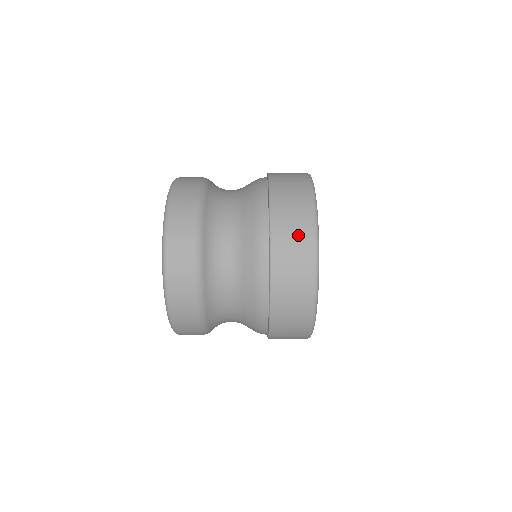
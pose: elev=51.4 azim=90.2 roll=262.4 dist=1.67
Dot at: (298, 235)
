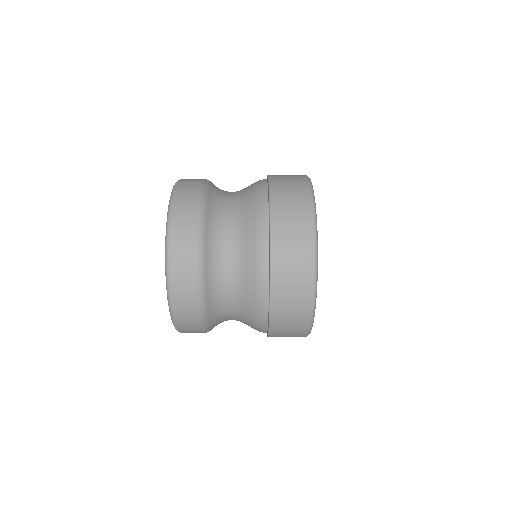
Dot at: (296, 306)
